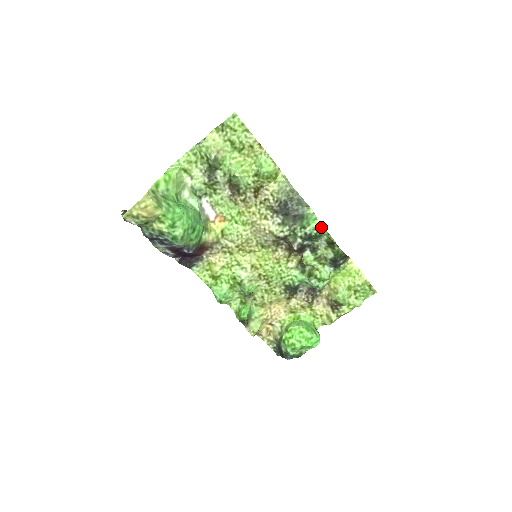
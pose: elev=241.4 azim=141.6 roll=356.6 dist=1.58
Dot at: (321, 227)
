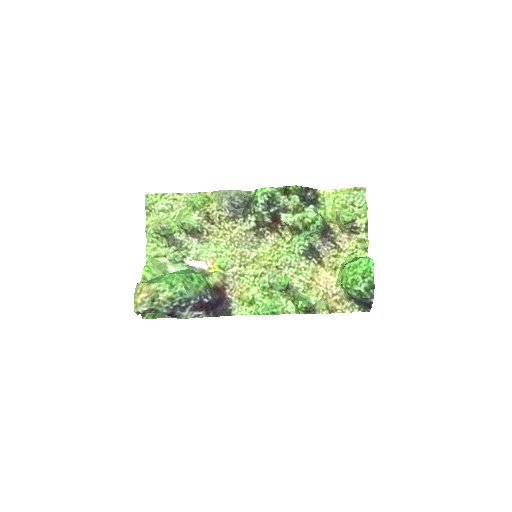
Dot at: (265, 189)
